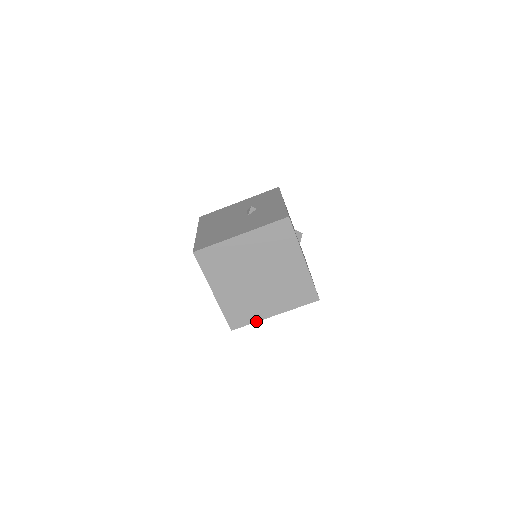
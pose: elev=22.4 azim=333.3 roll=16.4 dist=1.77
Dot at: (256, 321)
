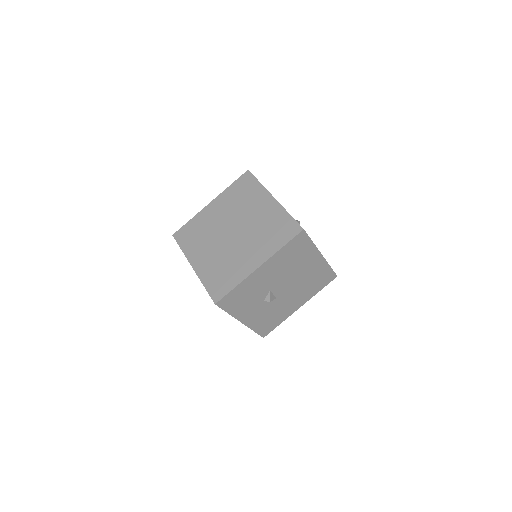
Dot at: (240, 282)
